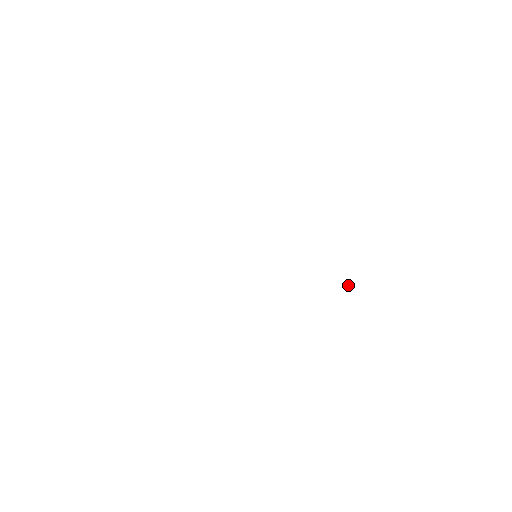
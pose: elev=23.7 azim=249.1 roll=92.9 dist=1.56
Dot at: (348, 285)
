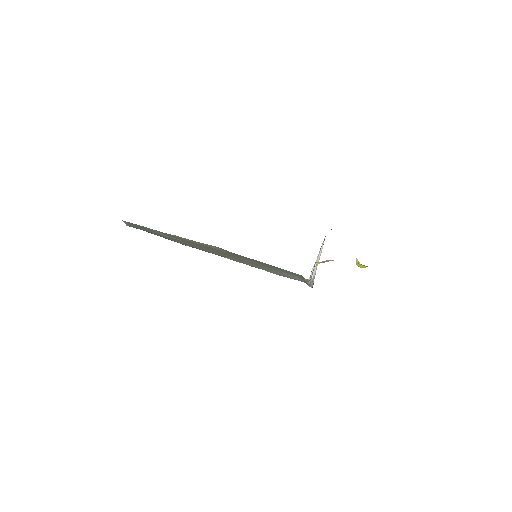
Dot at: (356, 264)
